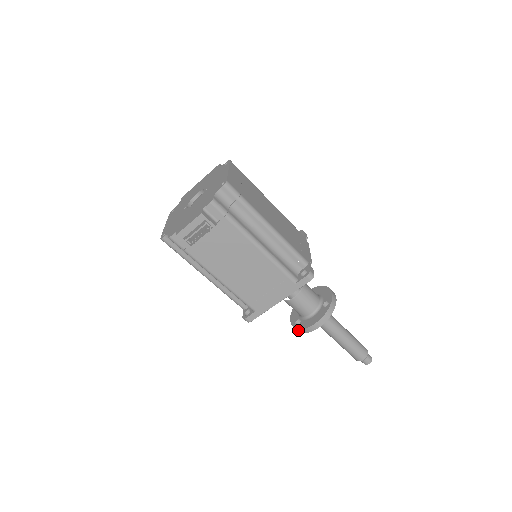
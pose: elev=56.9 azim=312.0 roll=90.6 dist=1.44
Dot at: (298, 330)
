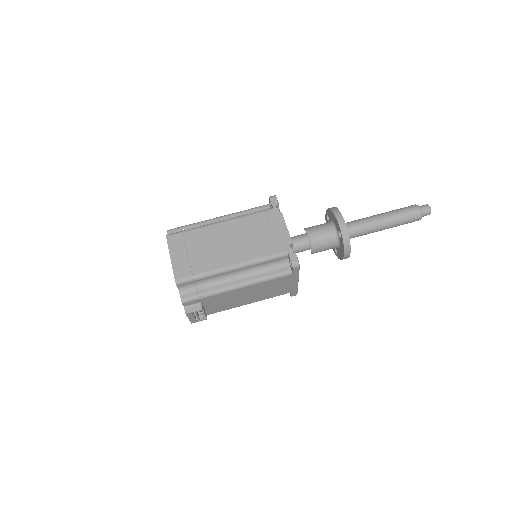
Dot at: occluded
